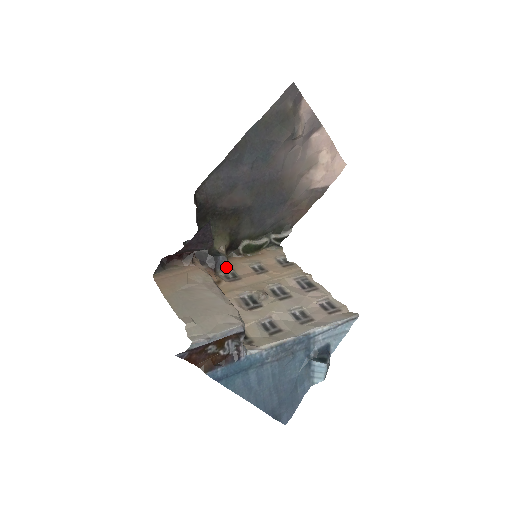
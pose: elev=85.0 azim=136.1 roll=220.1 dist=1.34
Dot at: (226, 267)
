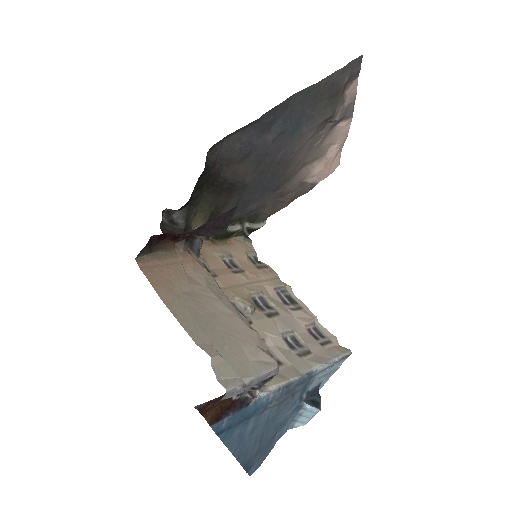
Dot at: (197, 254)
